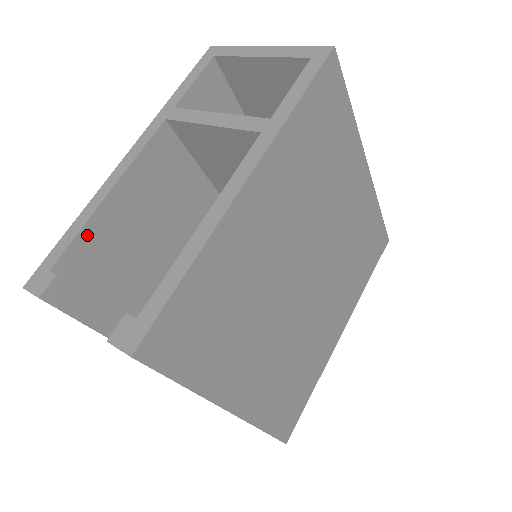
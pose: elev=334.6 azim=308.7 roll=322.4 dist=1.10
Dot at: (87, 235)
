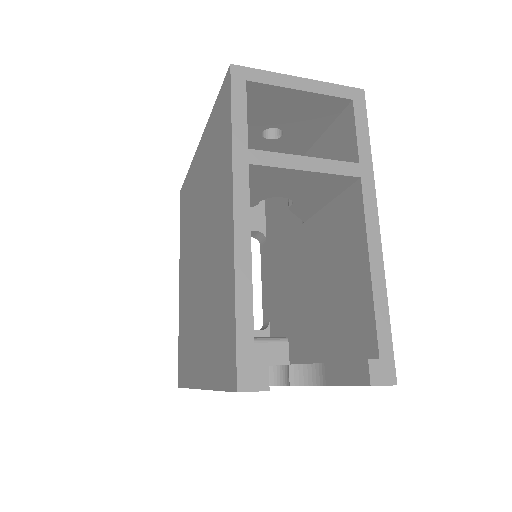
Dot at: (250, 310)
